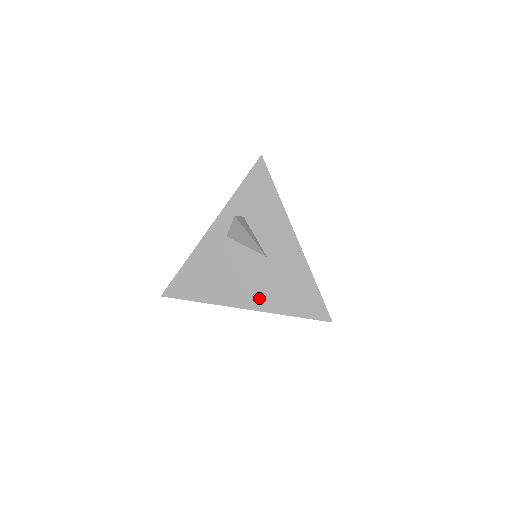
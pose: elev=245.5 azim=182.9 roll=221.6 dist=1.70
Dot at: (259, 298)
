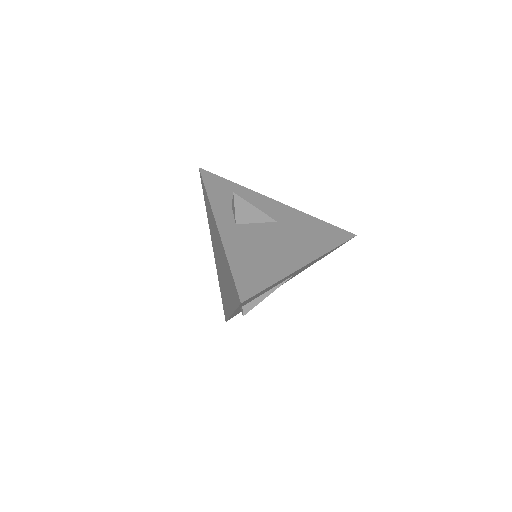
Dot at: (306, 250)
